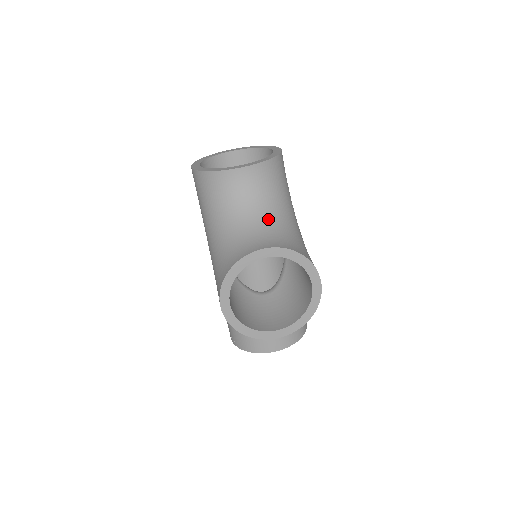
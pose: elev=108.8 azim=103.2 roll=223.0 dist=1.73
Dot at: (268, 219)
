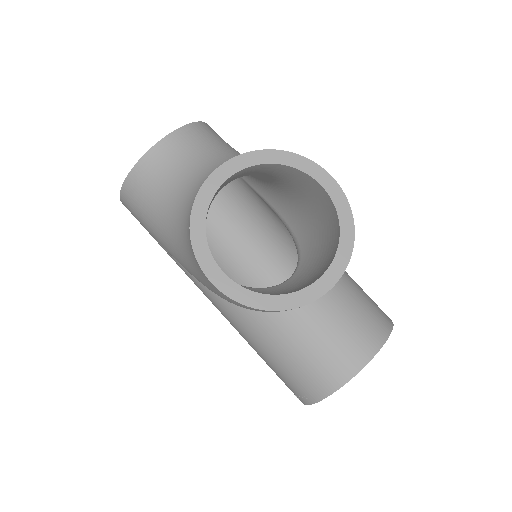
Dot at: occluded
